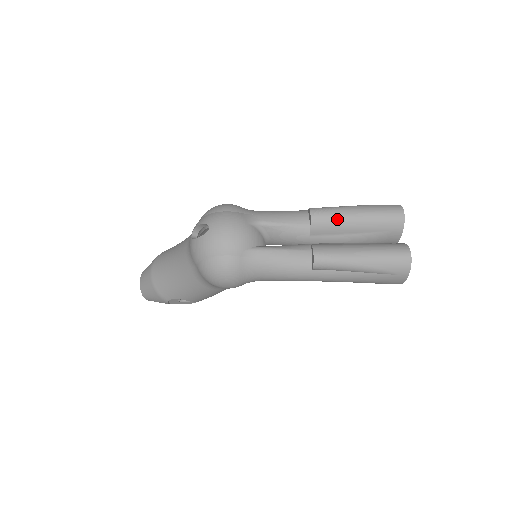
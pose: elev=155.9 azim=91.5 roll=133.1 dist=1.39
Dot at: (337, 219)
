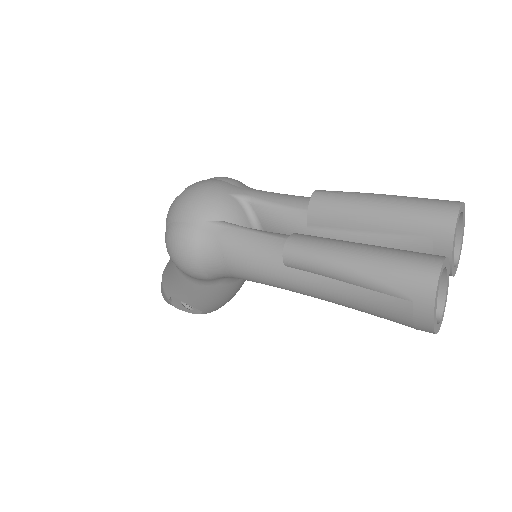
Dot at: (346, 205)
